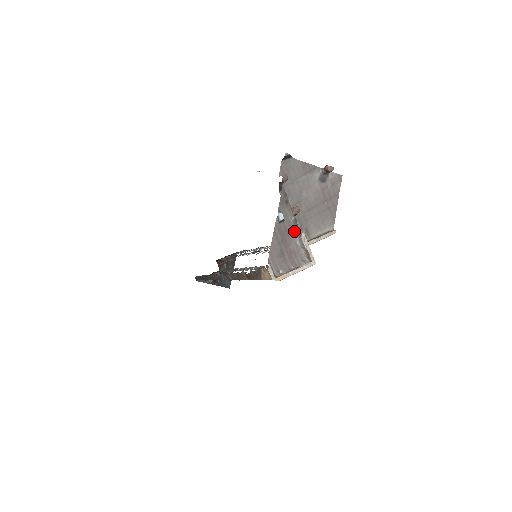
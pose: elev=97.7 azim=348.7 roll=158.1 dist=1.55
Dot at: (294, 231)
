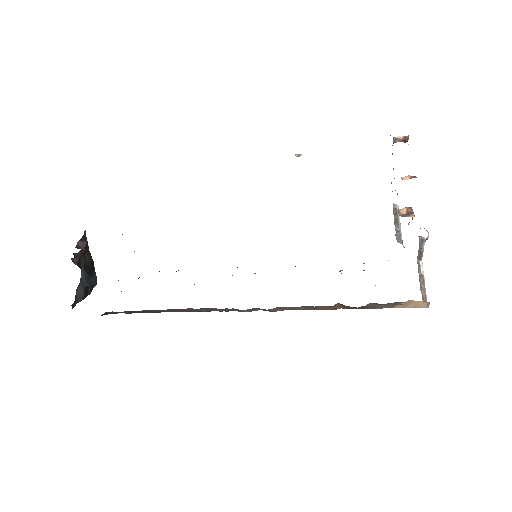
Dot at: (419, 240)
